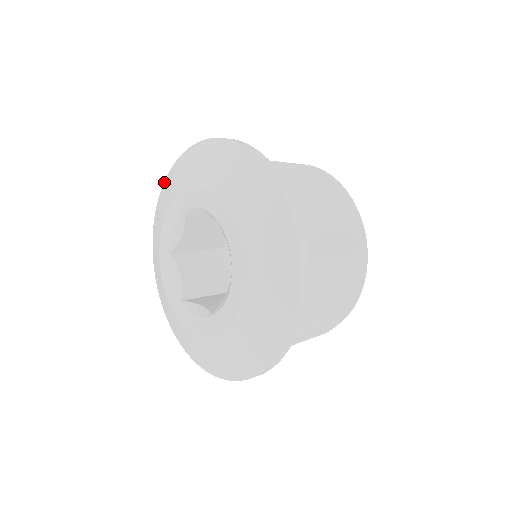
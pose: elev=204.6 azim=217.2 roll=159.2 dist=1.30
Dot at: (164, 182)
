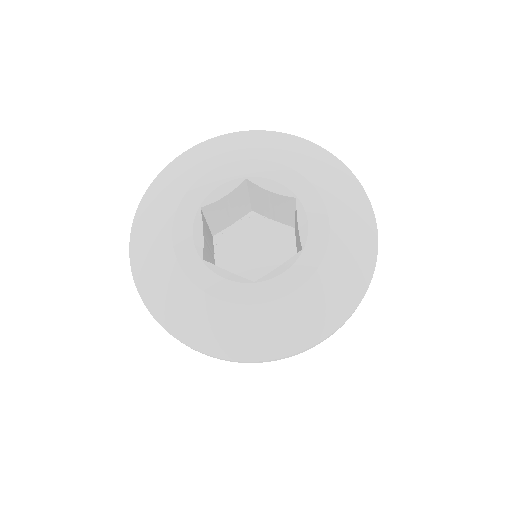
Dot at: (201, 143)
